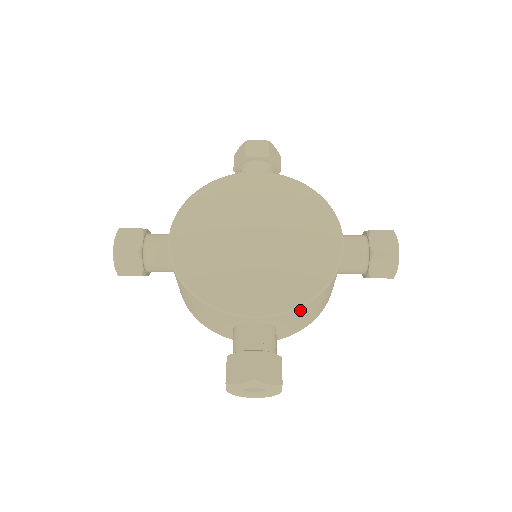
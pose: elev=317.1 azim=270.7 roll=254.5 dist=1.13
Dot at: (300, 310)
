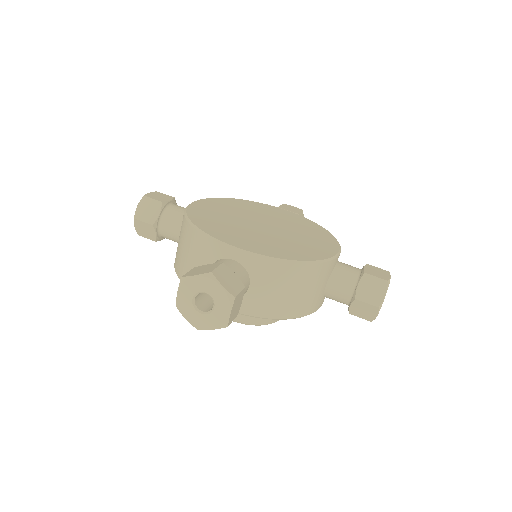
Dot at: (279, 267)
